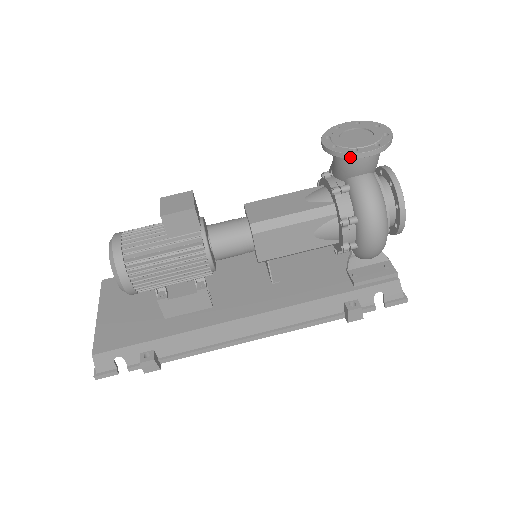
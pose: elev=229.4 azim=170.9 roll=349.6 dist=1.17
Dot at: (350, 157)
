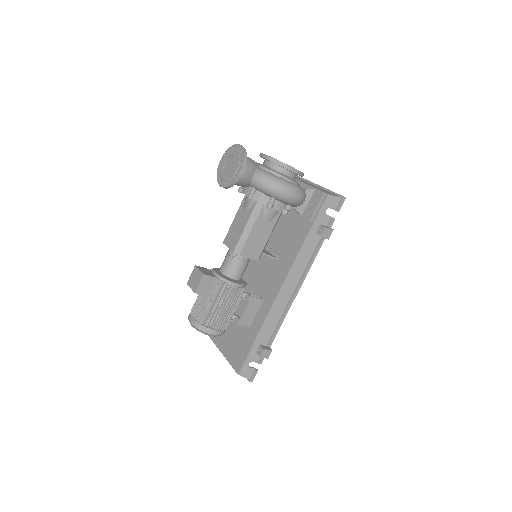
Dot at: (236, 182)
